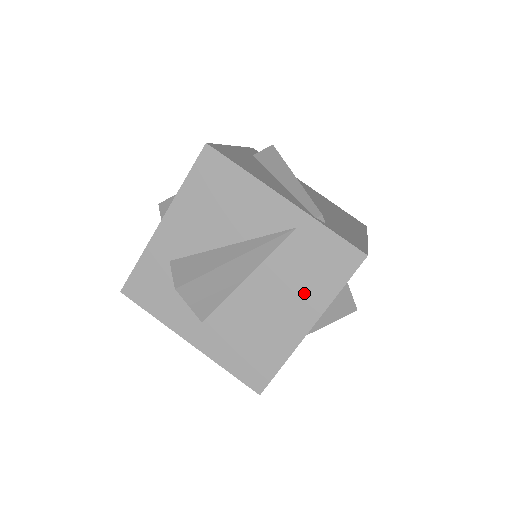
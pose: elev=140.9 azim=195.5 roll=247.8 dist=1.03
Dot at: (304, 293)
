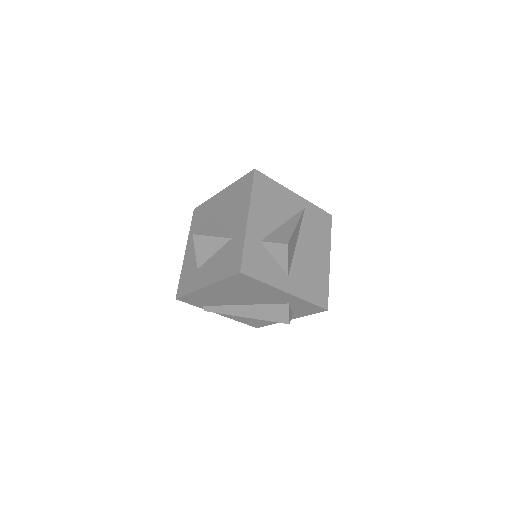
Dot at: (320, 241)
